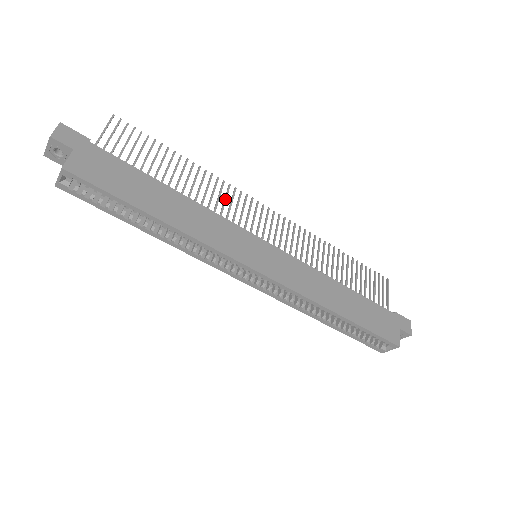
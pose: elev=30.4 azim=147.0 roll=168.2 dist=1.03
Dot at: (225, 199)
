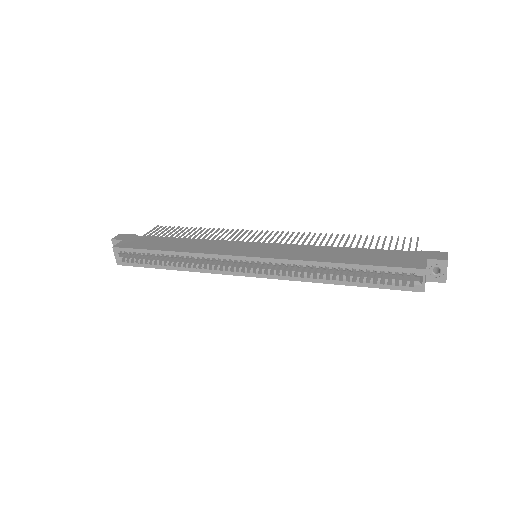
Dot at: (231, 236)
